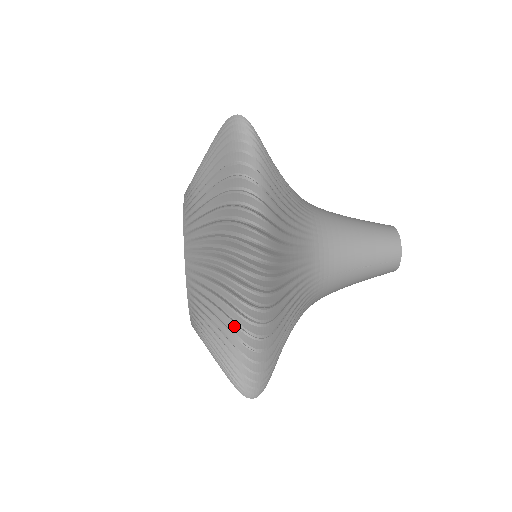
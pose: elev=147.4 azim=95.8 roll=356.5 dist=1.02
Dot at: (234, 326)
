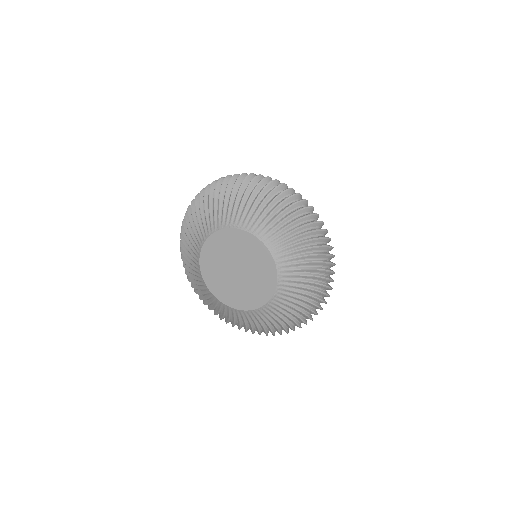
Dot at: (319, 252)
